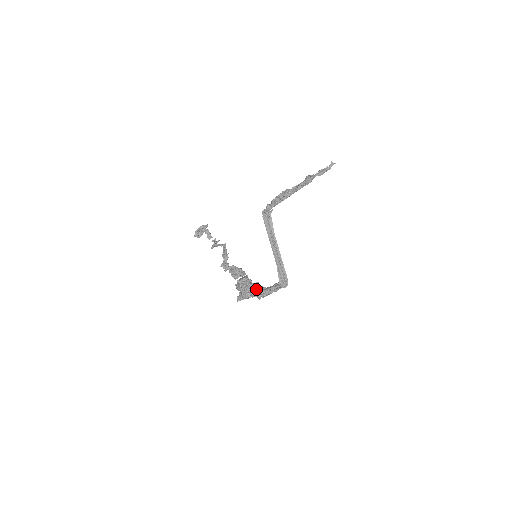
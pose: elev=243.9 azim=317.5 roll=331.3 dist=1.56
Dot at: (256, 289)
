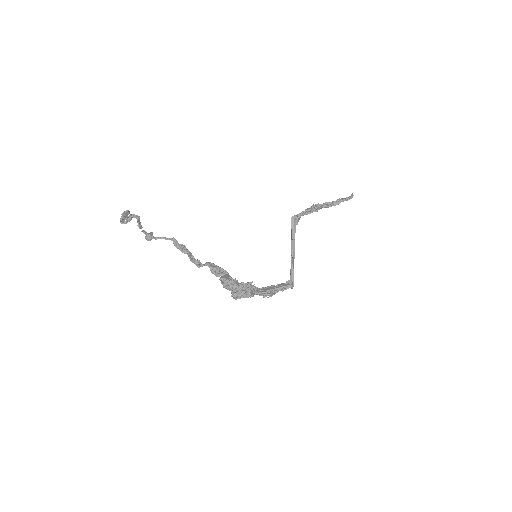
Dot at: (254, 288)
